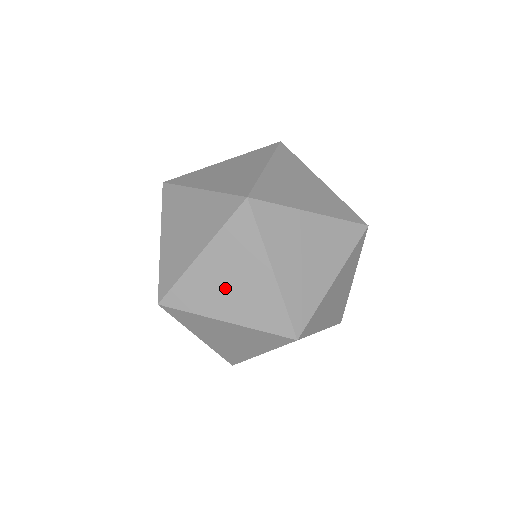
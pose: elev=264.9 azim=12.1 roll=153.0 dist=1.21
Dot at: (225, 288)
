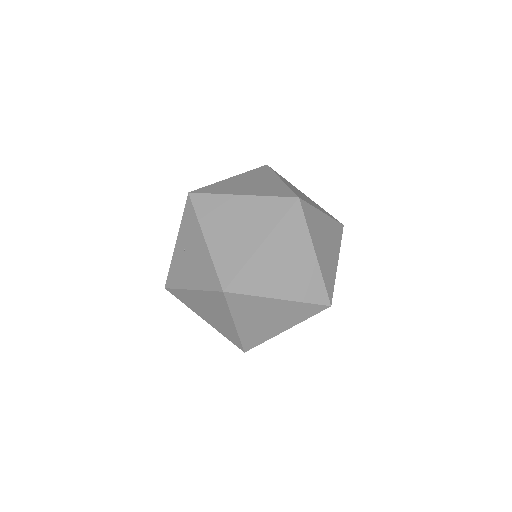
Dot at: (305, 197)
